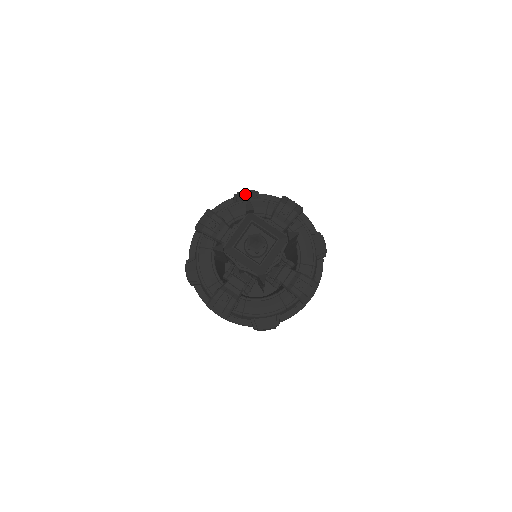
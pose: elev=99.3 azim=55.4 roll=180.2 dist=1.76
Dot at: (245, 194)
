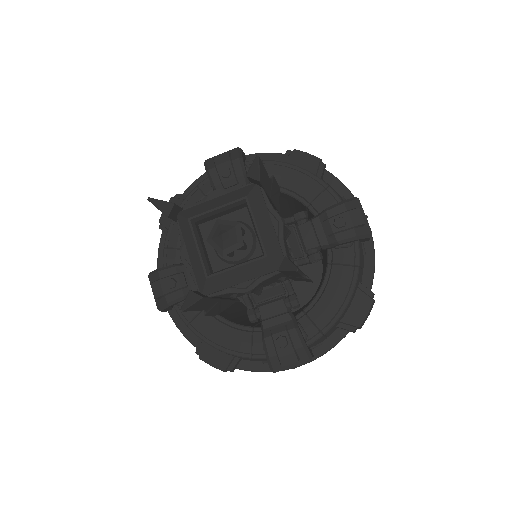
Dot at: occluded
